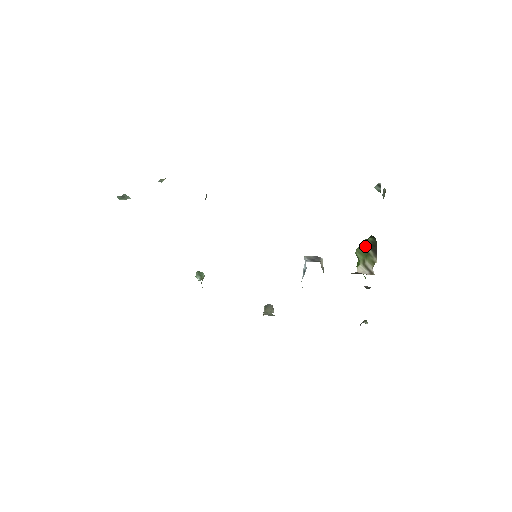
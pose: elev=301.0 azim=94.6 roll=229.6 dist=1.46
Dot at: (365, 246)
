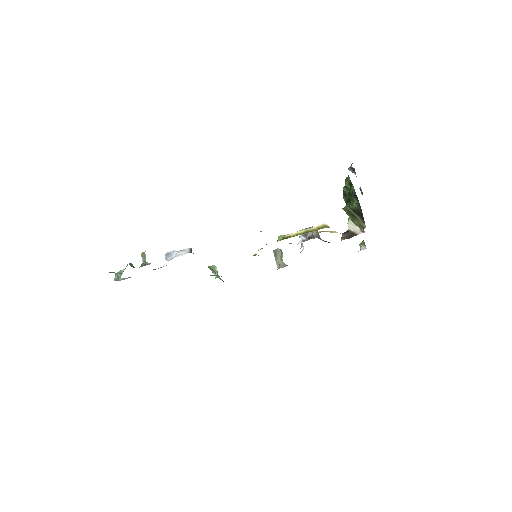
Dot at: (351, 211)
